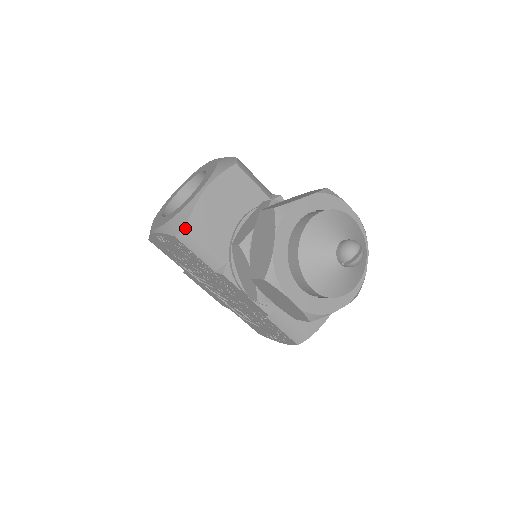
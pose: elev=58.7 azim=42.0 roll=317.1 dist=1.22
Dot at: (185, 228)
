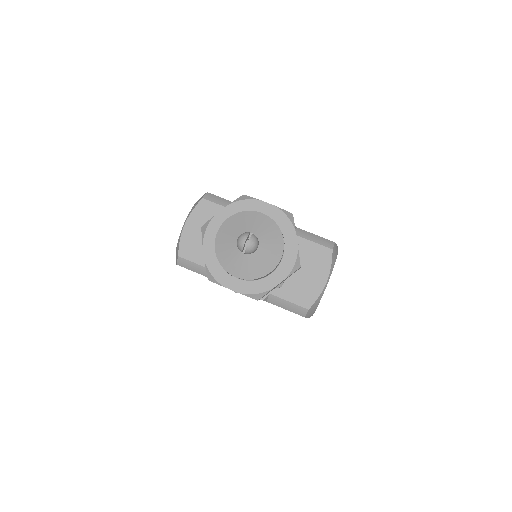
Dot at: (178, 257)
